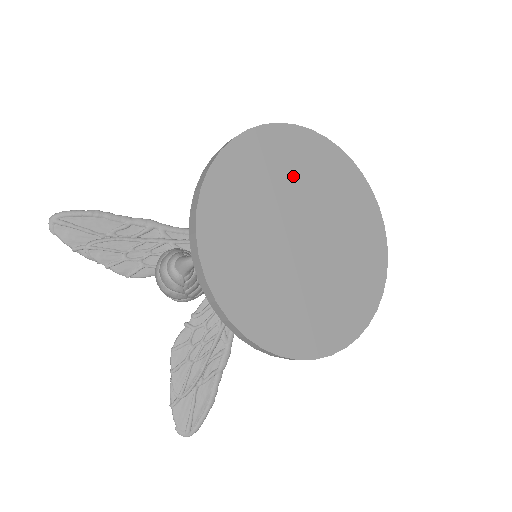
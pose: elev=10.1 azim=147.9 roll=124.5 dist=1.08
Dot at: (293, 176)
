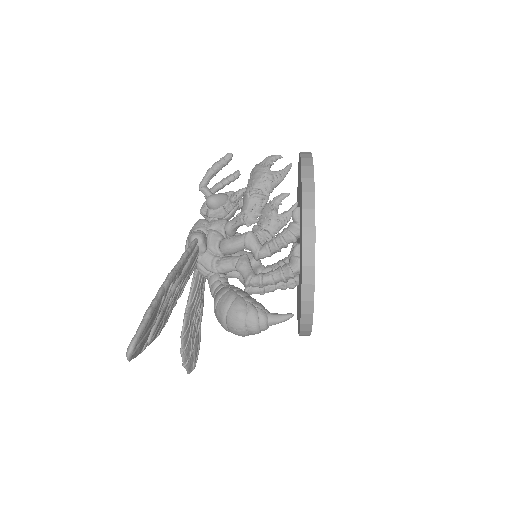
Dot at: occluded
